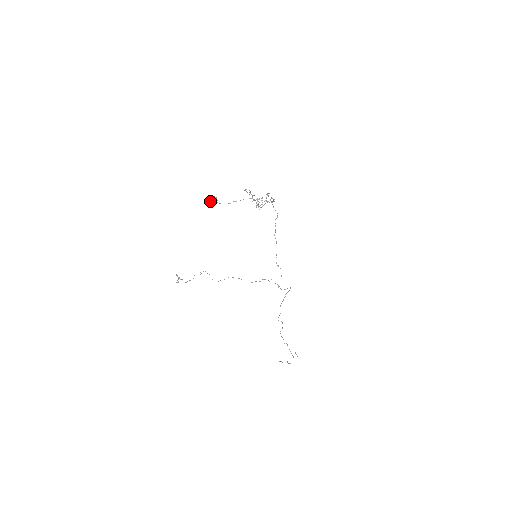
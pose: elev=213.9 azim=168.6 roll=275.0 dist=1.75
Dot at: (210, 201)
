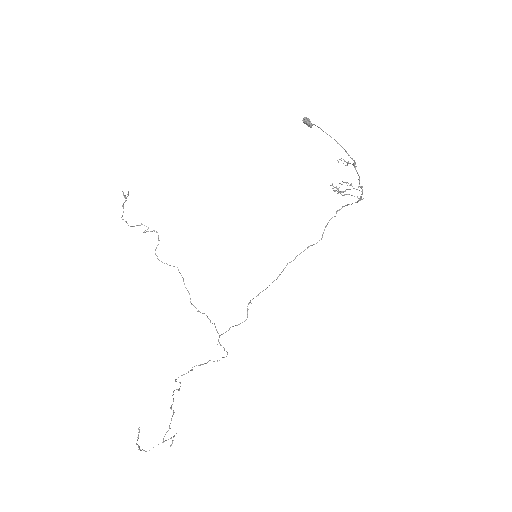
Dot at: (305, 120)
